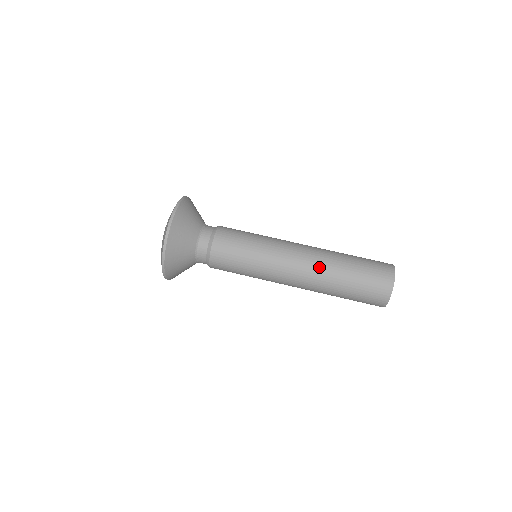
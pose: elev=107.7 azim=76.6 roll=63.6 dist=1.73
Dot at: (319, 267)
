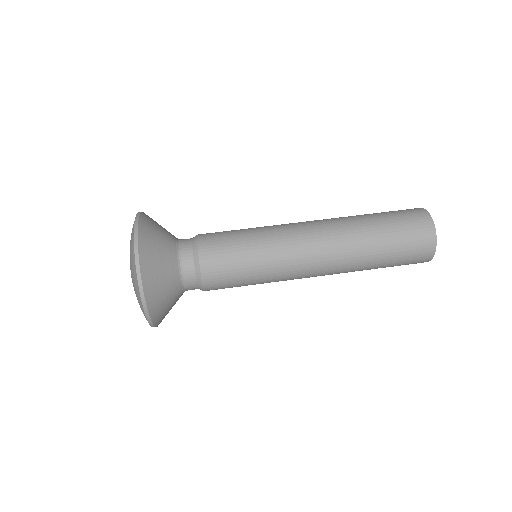
Dot at: (340, 230)
